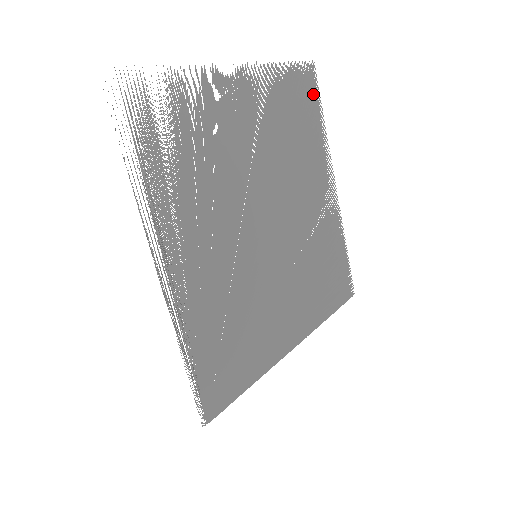
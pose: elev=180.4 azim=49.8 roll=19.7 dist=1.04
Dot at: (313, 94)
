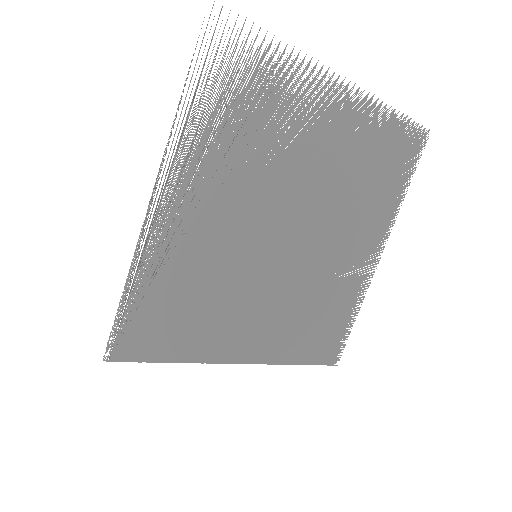
Dot at: occluded
